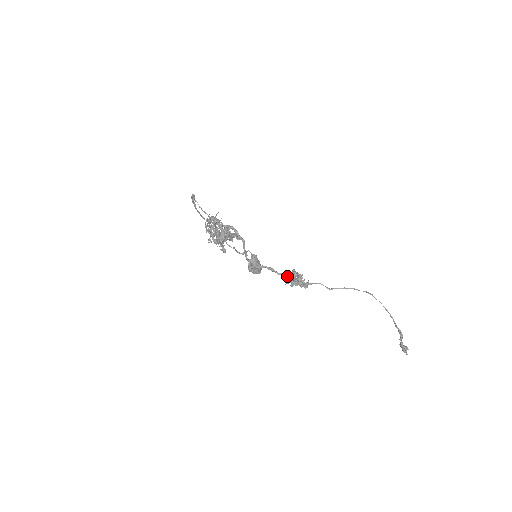
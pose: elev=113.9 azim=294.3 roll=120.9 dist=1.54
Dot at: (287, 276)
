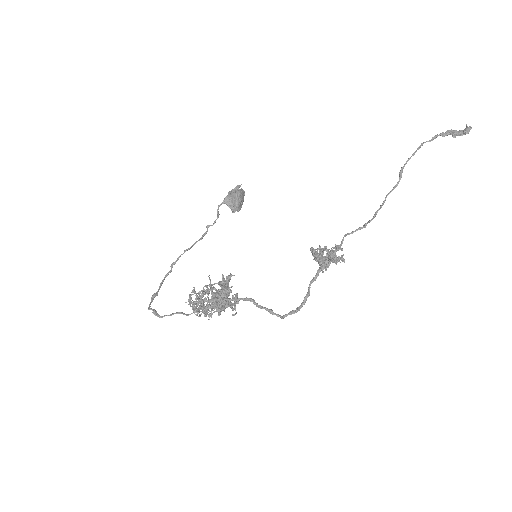
Dot at: occluded
